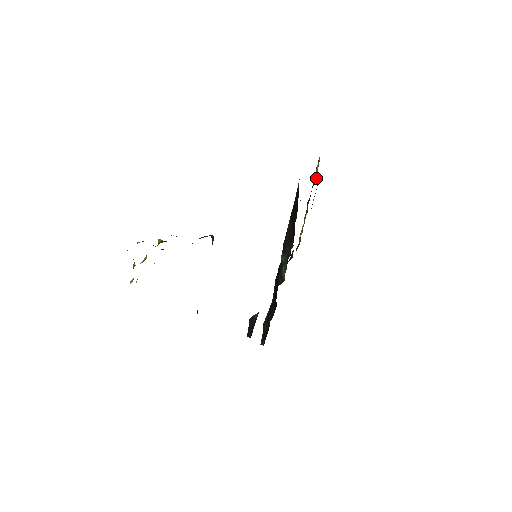
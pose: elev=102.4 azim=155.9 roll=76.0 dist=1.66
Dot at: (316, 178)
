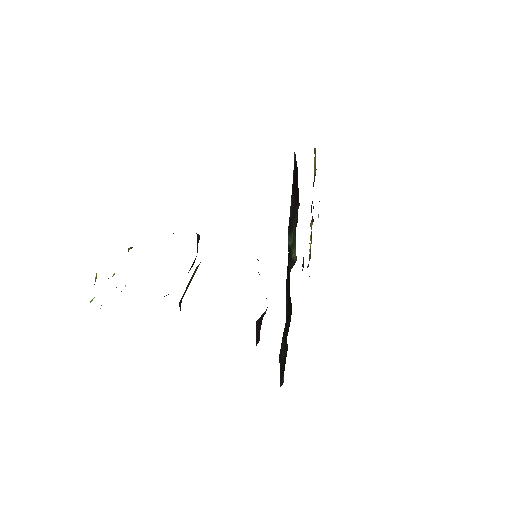
Dot at: (315, 172)
